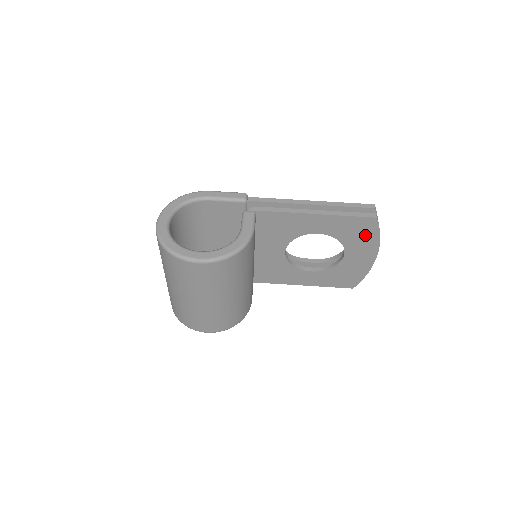
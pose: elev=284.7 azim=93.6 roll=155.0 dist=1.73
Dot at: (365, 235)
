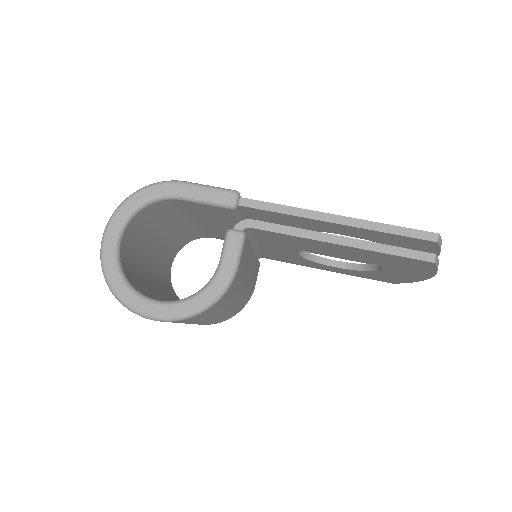
Dot at: (414, 267)
